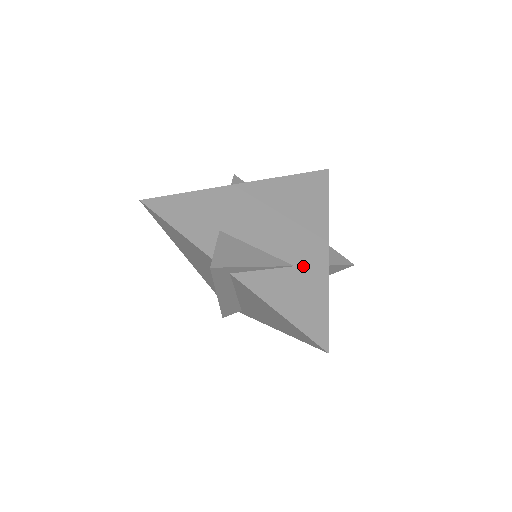
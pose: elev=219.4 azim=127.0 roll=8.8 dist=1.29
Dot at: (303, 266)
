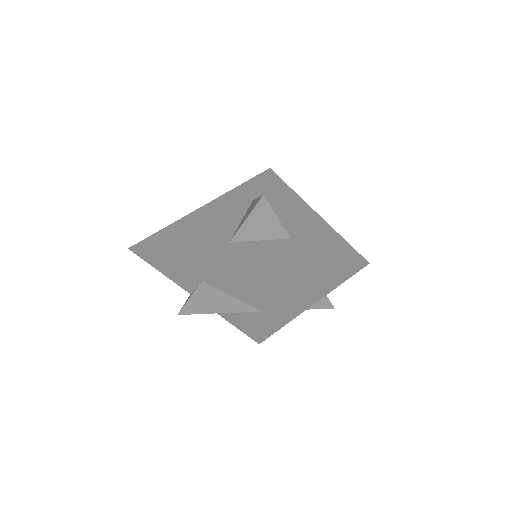
Dot at: (270, 313)
